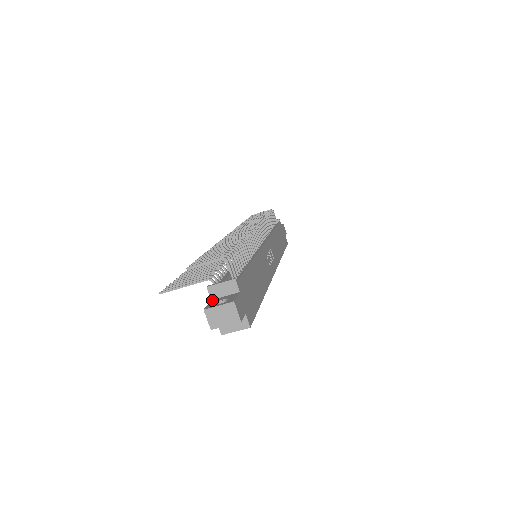
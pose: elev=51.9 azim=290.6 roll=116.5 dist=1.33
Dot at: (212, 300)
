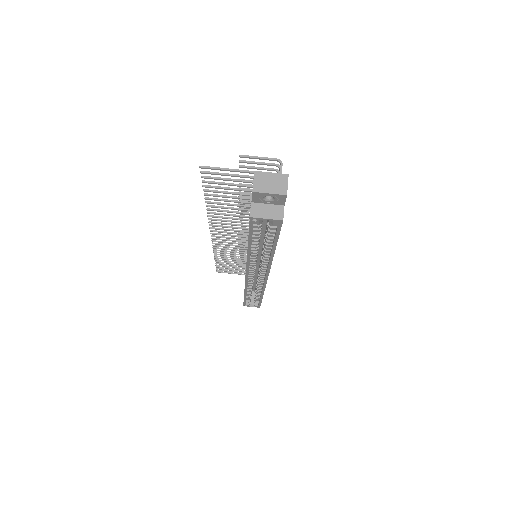
Dot at: occluded
